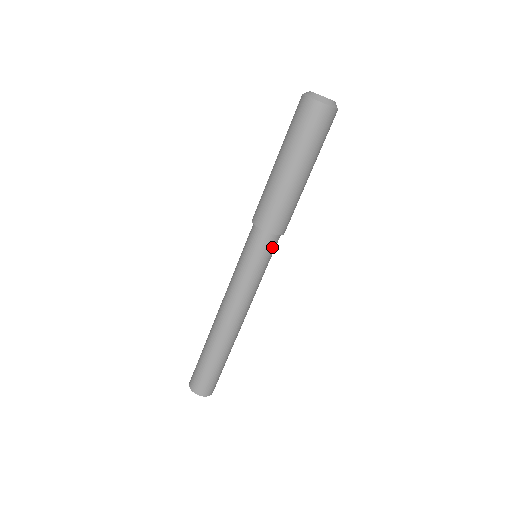
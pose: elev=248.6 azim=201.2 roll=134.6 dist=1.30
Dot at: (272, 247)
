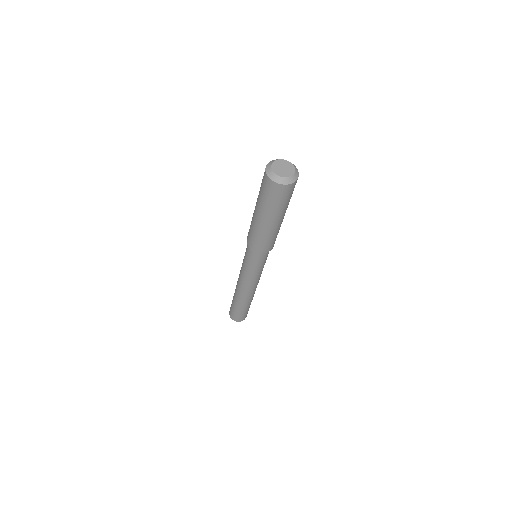
Dot at: (261, 257)
